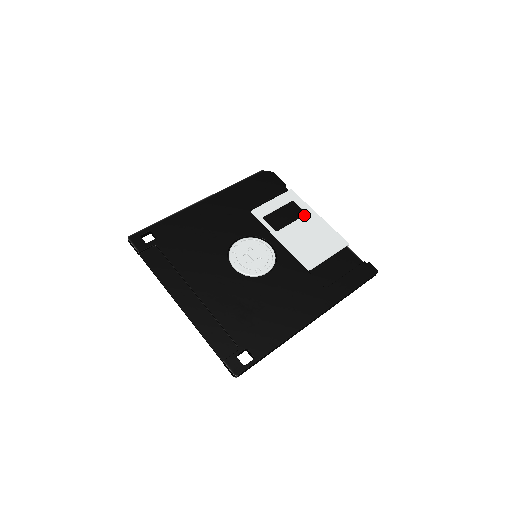
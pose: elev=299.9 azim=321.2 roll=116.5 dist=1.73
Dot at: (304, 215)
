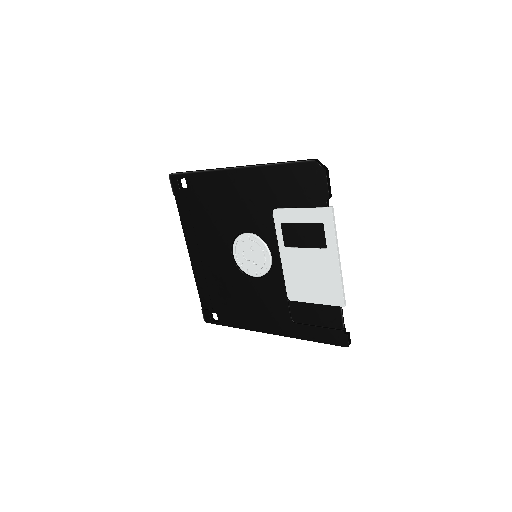
Dot at: (322, 248)
